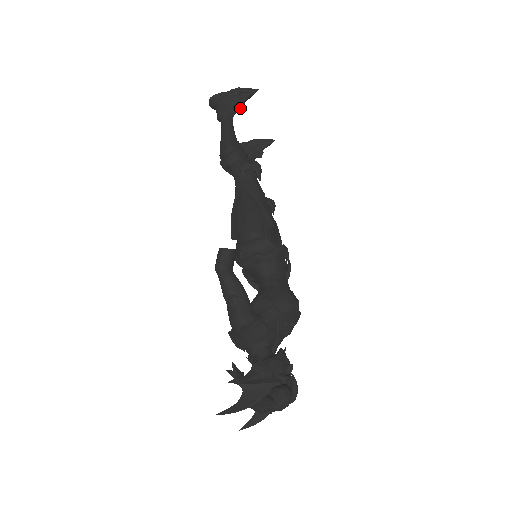
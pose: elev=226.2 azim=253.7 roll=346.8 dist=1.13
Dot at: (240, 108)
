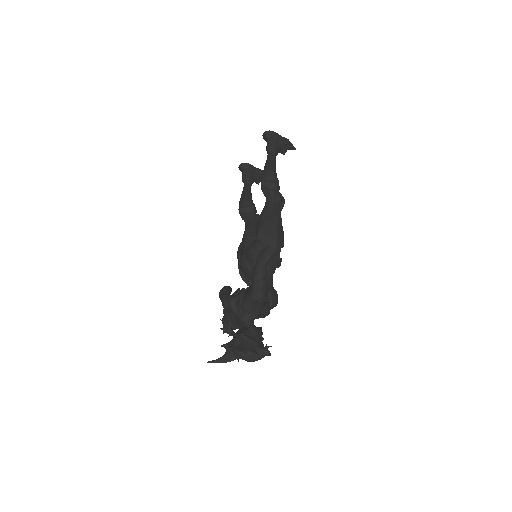
Dot at: (281, 152)
